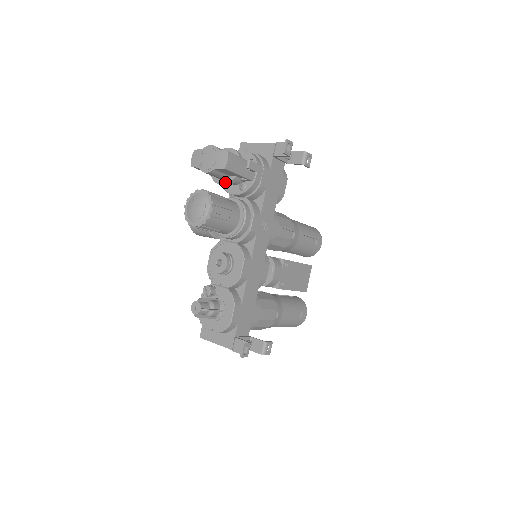
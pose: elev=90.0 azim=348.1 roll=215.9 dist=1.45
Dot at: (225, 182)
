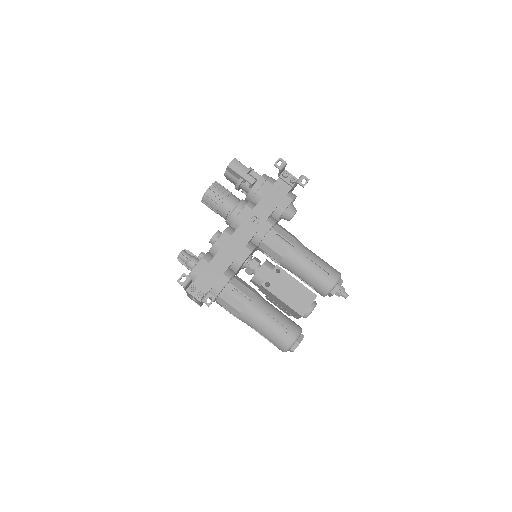
Dot at: (236, 184)
